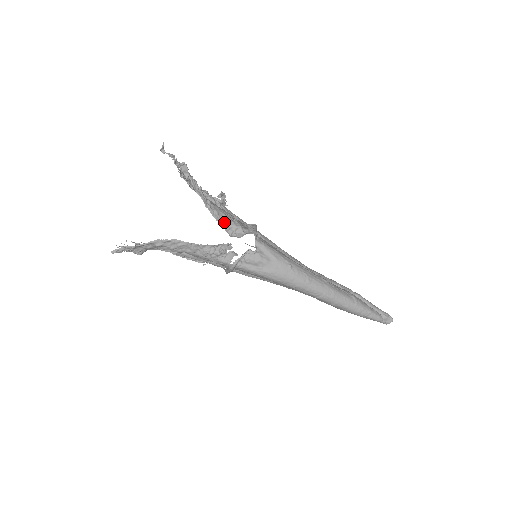
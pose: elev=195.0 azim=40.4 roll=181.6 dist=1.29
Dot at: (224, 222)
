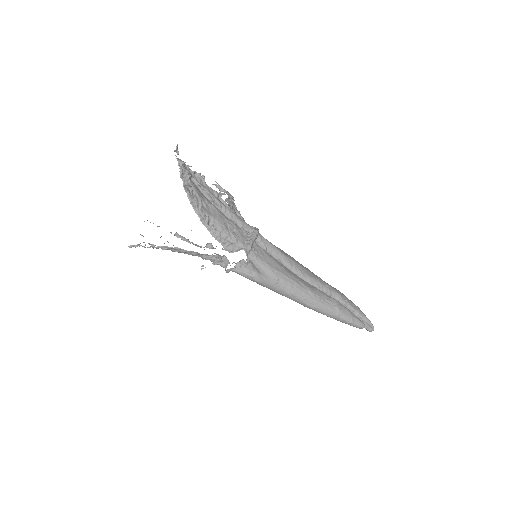
Dot at: (221, 237)
